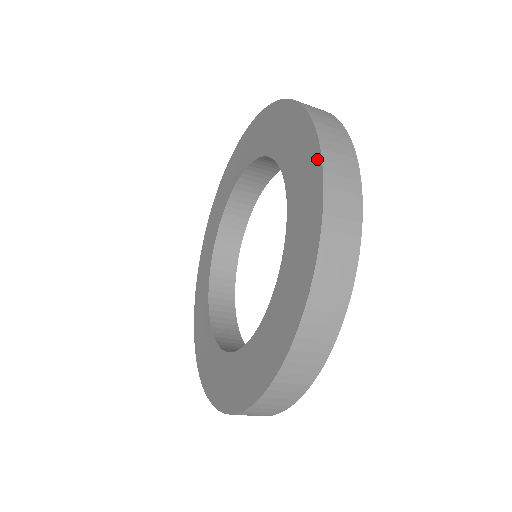
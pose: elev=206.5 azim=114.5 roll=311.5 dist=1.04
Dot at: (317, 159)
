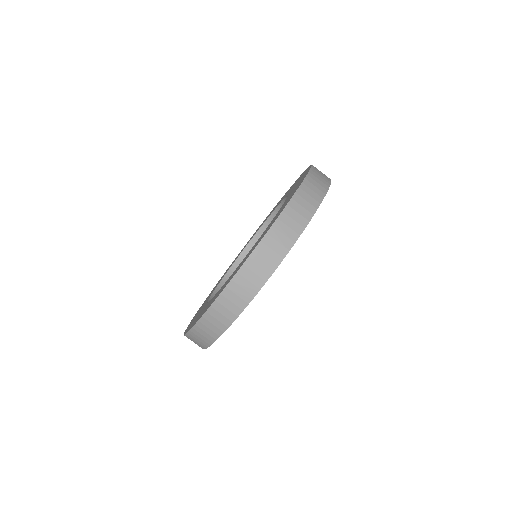
Dot at: occluded
